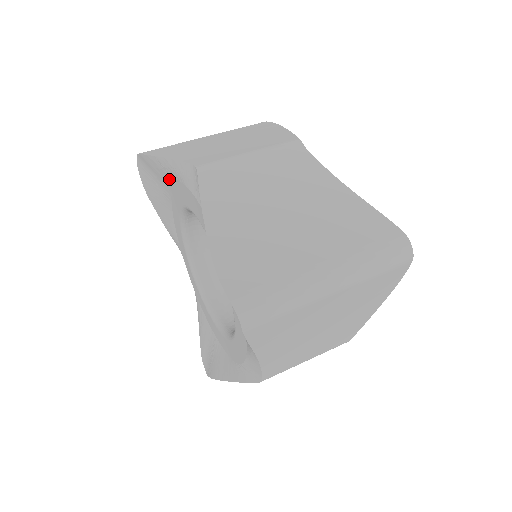
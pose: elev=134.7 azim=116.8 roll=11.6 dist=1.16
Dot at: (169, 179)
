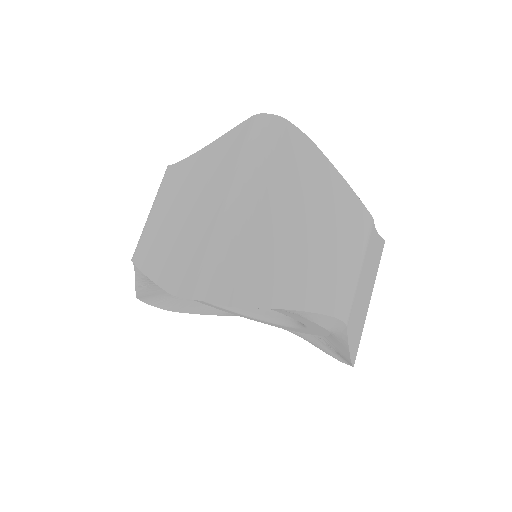
Dot at: (156, 287)
